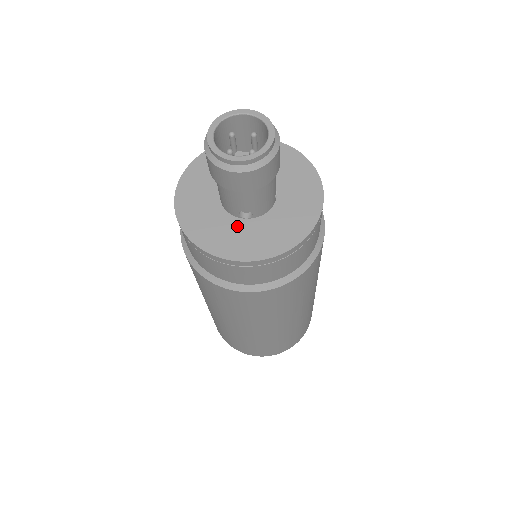
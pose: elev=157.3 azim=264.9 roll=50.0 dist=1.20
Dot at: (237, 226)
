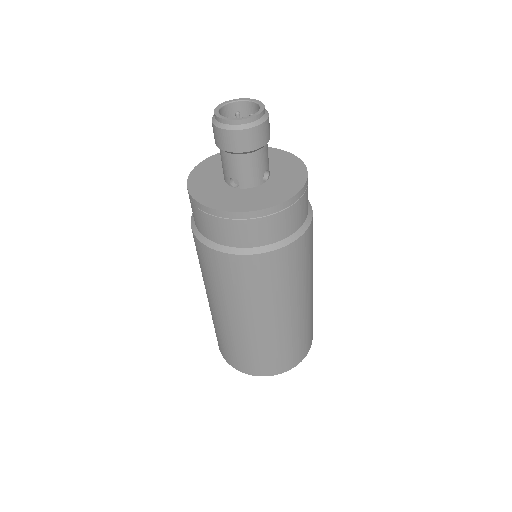
Dot at: (225, 190)
